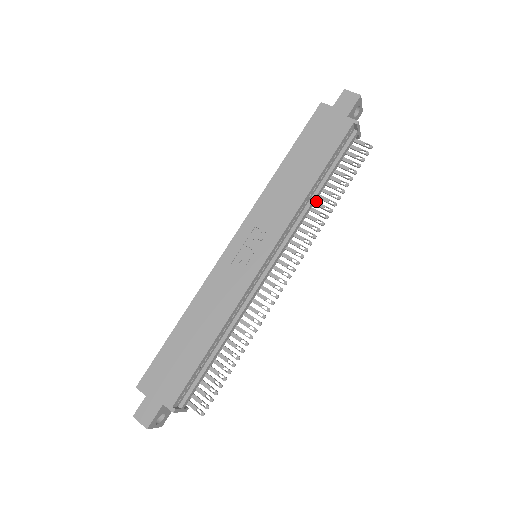
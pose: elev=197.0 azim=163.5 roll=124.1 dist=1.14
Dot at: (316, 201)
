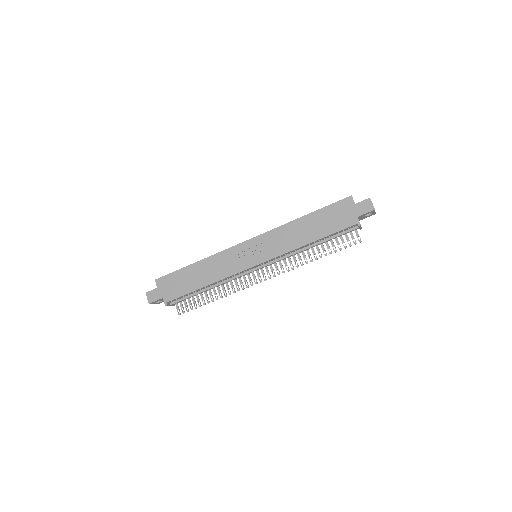
Dot at: (308, 249)
